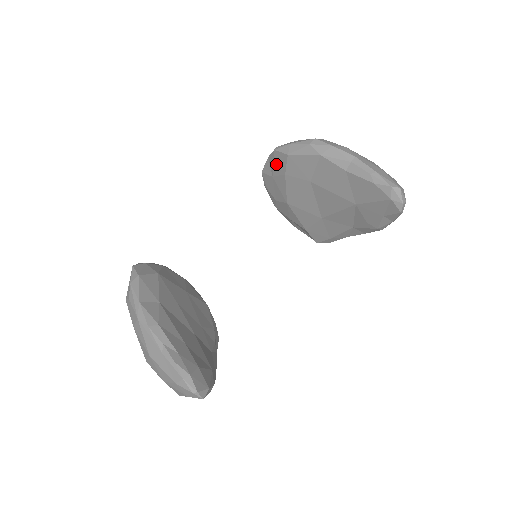
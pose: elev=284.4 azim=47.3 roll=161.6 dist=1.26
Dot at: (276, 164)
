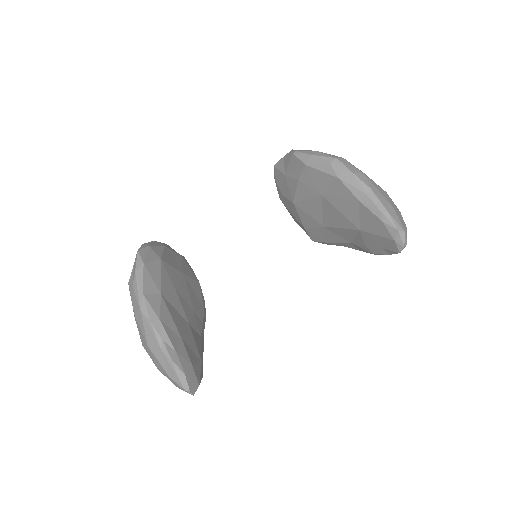
Dot at: (291, 166)
